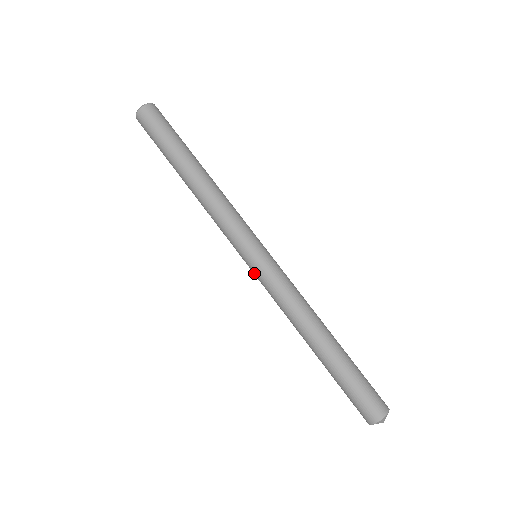
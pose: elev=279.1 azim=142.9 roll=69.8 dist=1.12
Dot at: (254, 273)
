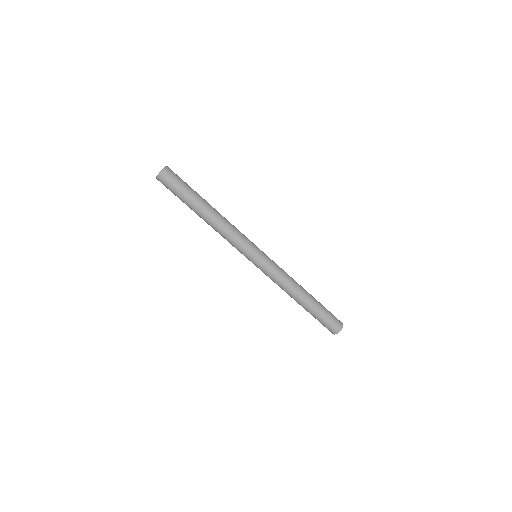
Dot at: (257, 267)
